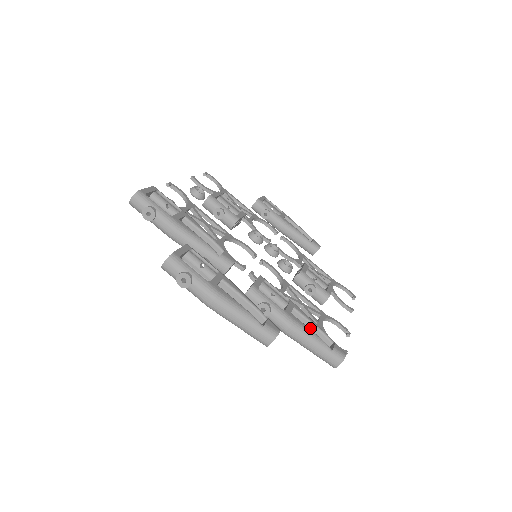
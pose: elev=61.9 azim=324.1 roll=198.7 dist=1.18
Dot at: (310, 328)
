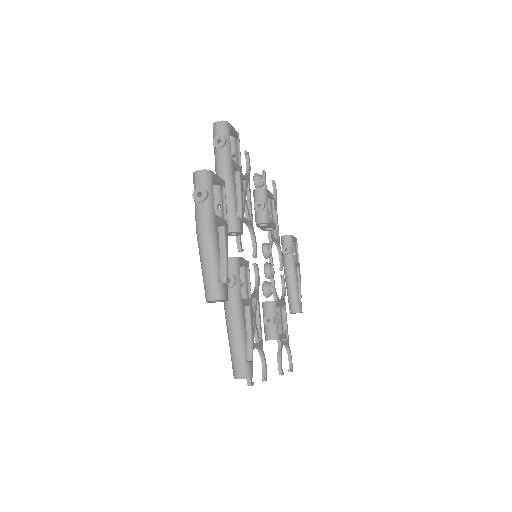
Dot at: occluded
